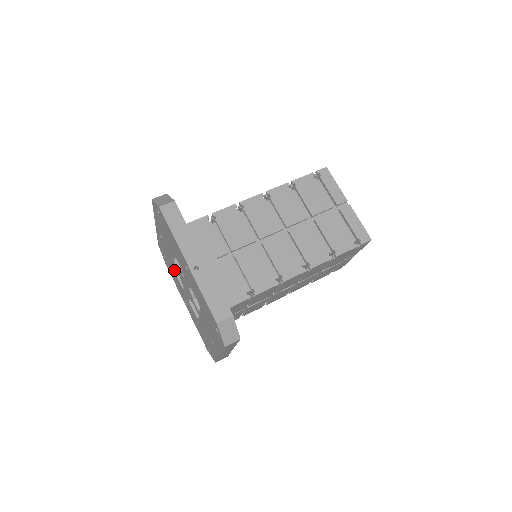
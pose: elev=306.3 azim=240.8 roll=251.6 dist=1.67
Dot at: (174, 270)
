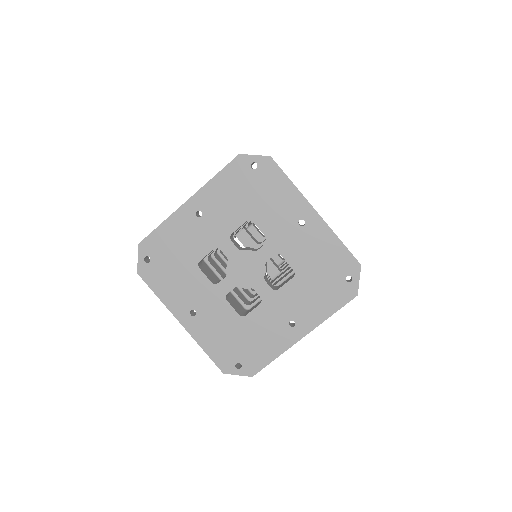
Dot at: (198, 262)
